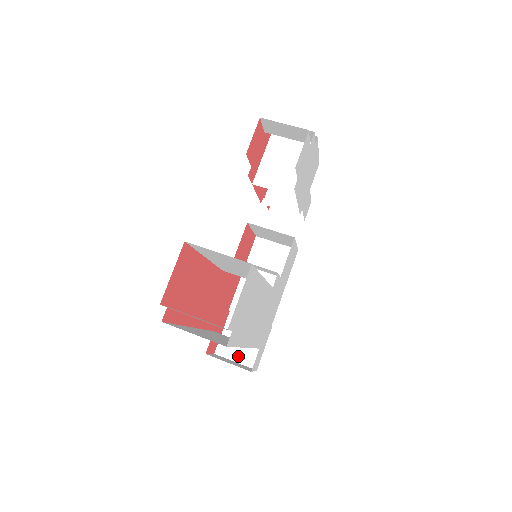
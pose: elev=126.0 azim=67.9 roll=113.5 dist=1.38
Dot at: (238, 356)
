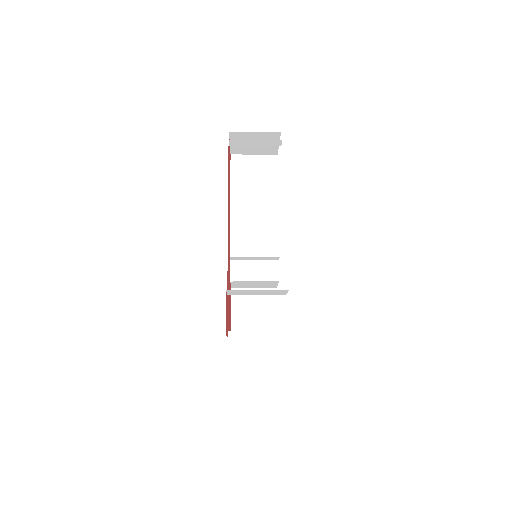
Dot at: occluded
